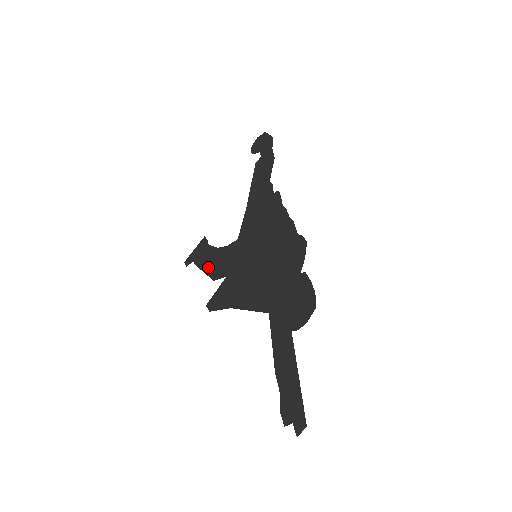
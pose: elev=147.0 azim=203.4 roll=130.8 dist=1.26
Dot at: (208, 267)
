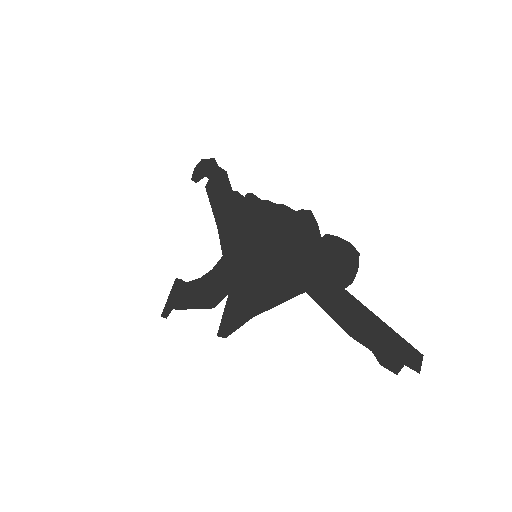
Dot at: (198, 301)
